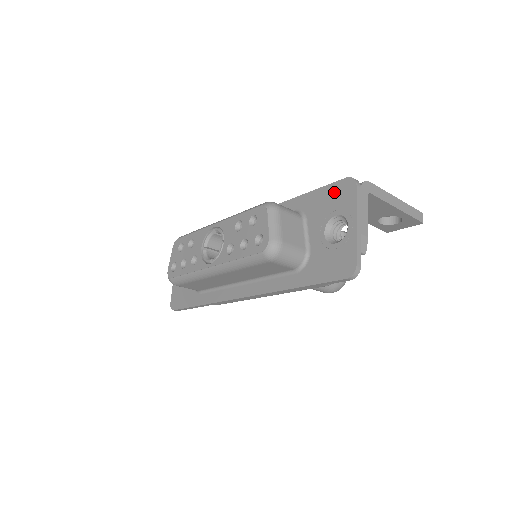
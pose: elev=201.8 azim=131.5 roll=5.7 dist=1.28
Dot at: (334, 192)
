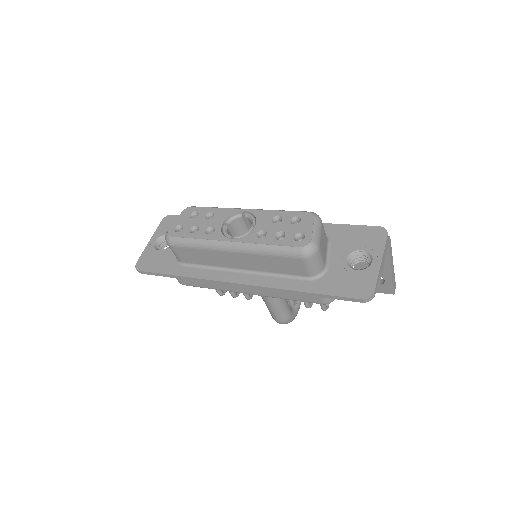
Dot at: (364, 232)
